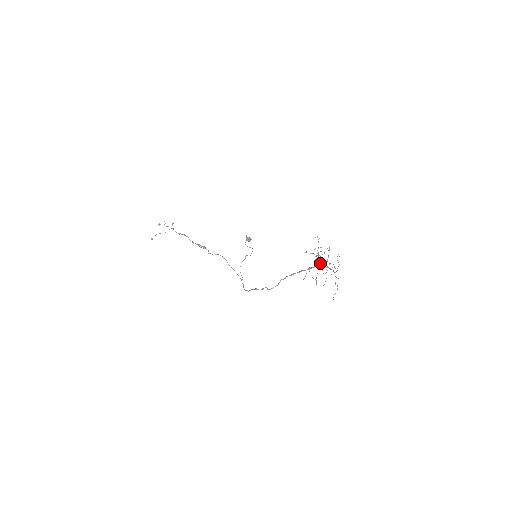
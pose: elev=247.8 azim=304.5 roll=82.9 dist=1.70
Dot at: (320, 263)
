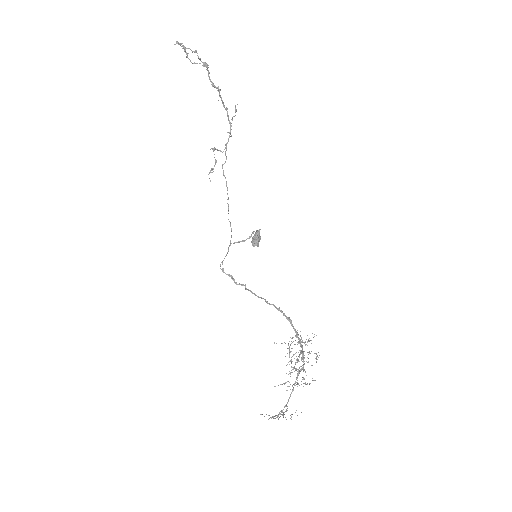
Dot at: (302, 358)
